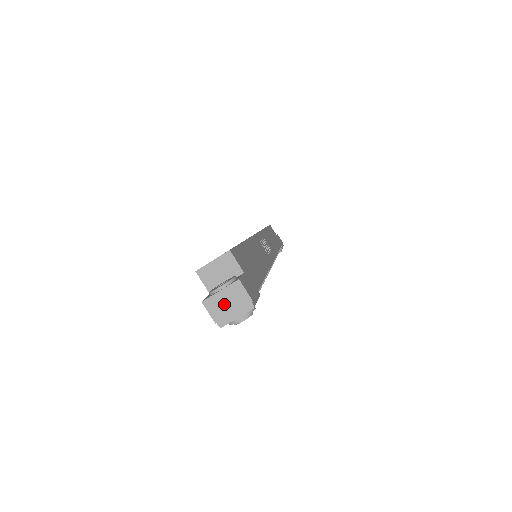
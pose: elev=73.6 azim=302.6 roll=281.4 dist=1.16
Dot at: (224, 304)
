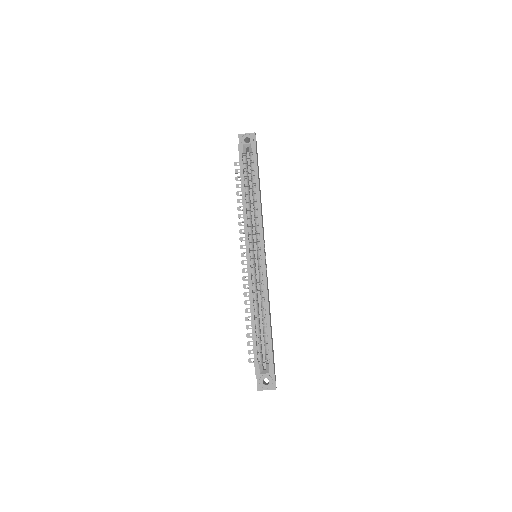
Dot at: occluded
